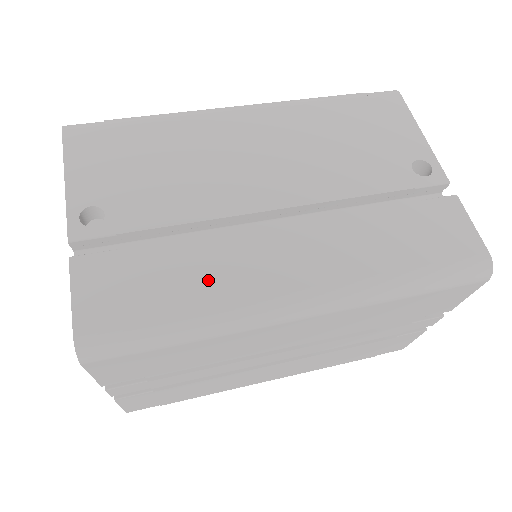
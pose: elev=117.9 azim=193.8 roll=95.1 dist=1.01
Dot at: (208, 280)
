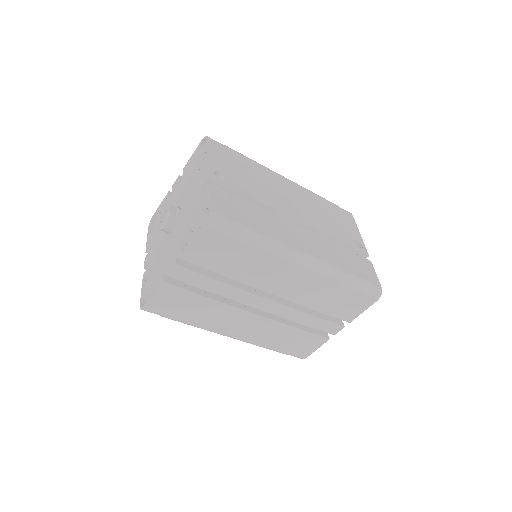
Dot at: (268, 227)
